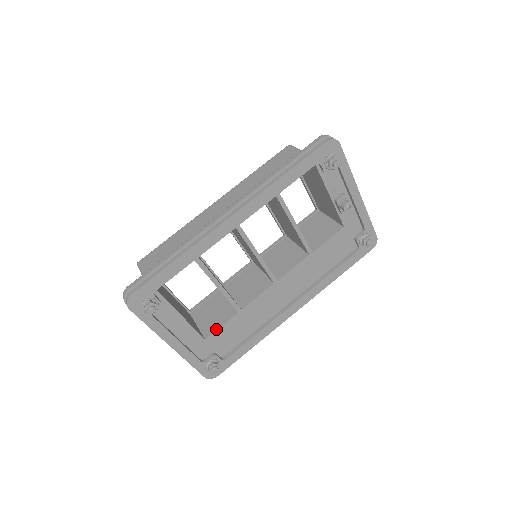
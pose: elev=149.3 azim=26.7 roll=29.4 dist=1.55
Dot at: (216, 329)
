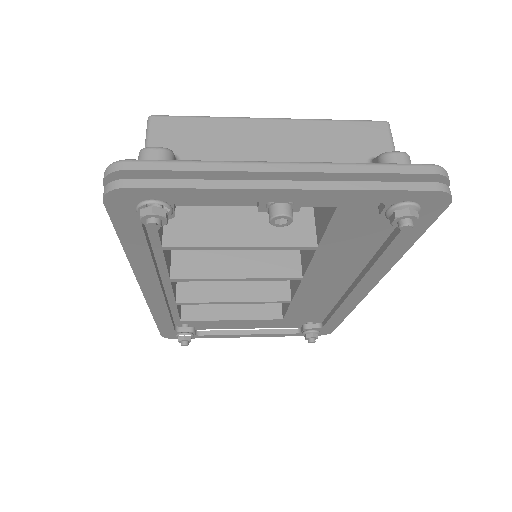
Dot at: (285, 313)
